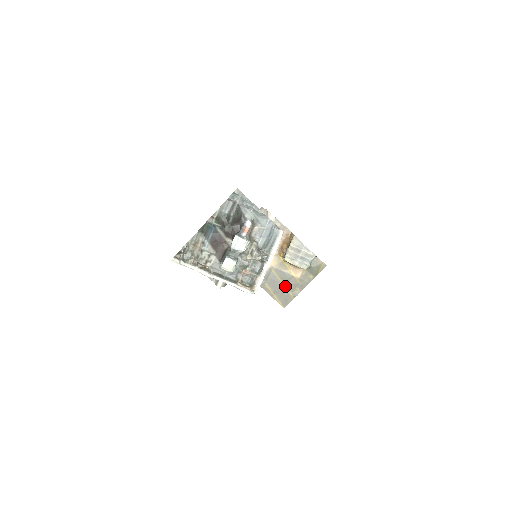
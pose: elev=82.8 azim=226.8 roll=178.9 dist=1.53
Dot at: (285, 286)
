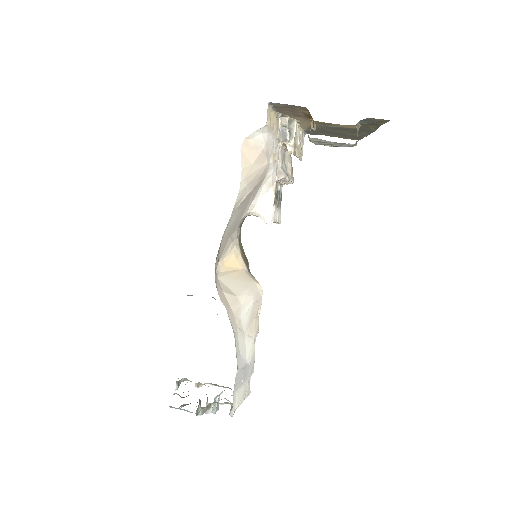
Dot at: (344, 132)
